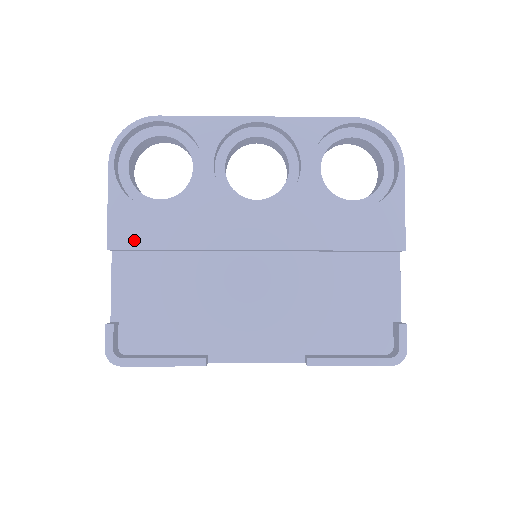
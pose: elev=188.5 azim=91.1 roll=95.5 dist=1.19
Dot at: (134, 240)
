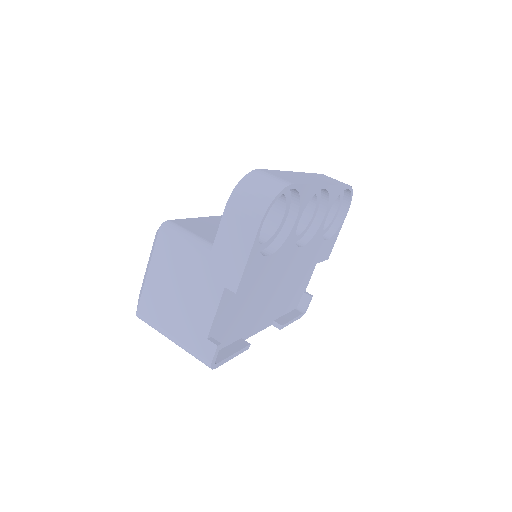
Dot at: (250, 282)
